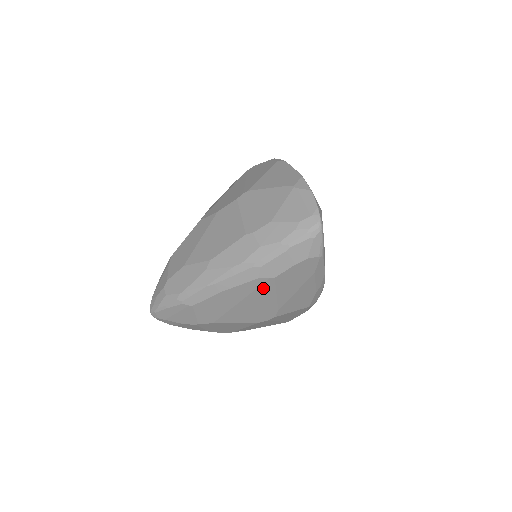
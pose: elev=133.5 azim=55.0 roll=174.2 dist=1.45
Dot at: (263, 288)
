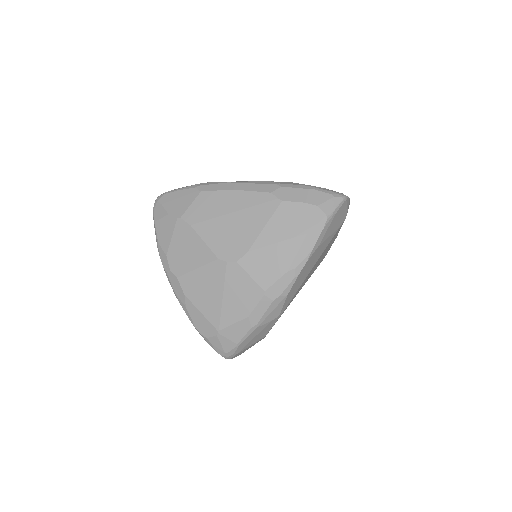
Dot at: (264, 208)
